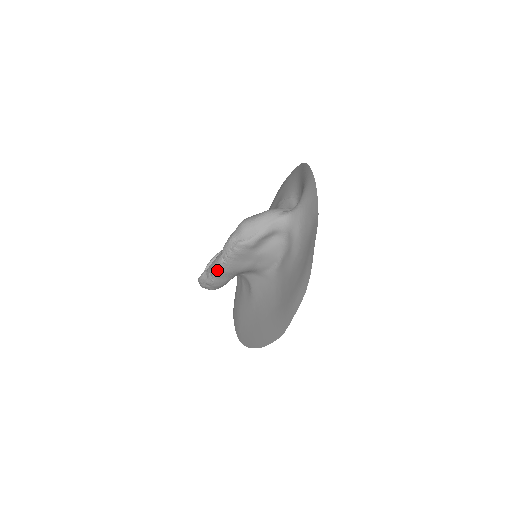
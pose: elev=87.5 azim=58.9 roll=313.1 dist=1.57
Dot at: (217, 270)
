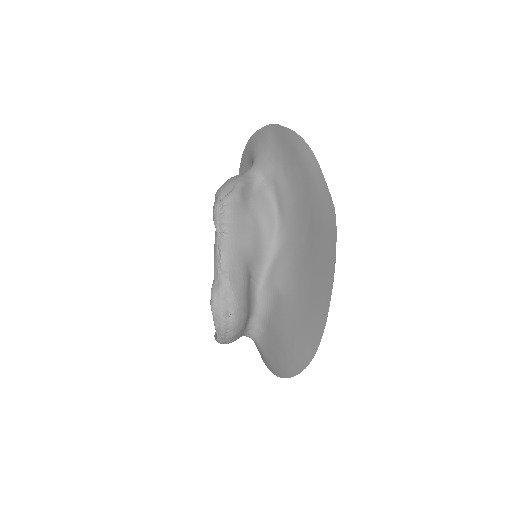
Dot at: (223, 252)
